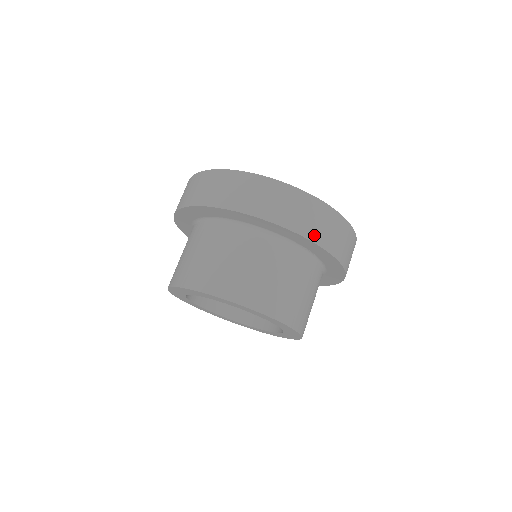
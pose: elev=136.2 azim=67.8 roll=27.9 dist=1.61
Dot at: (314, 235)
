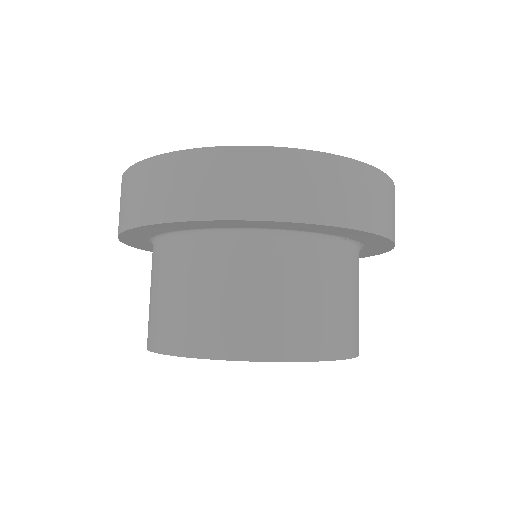
Dot at: (367, 221)
